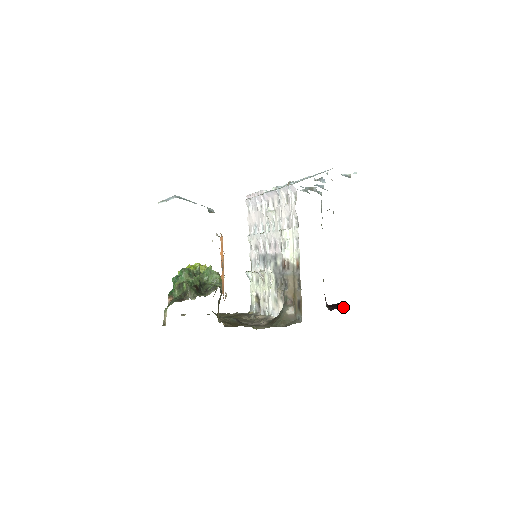
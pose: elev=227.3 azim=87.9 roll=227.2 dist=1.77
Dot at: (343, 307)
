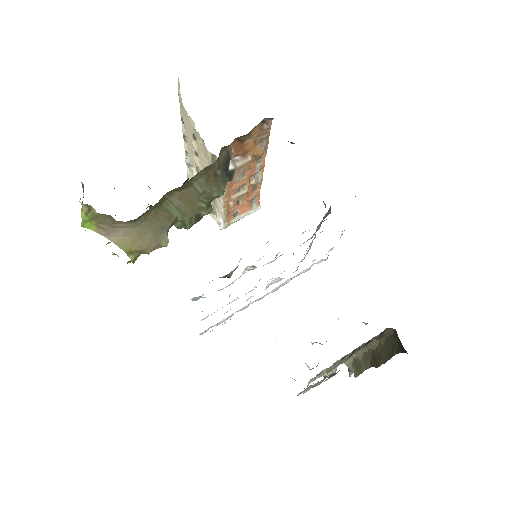
Dot at: occluded
